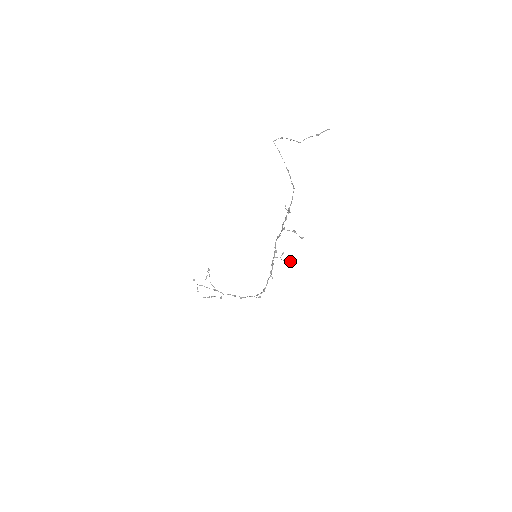
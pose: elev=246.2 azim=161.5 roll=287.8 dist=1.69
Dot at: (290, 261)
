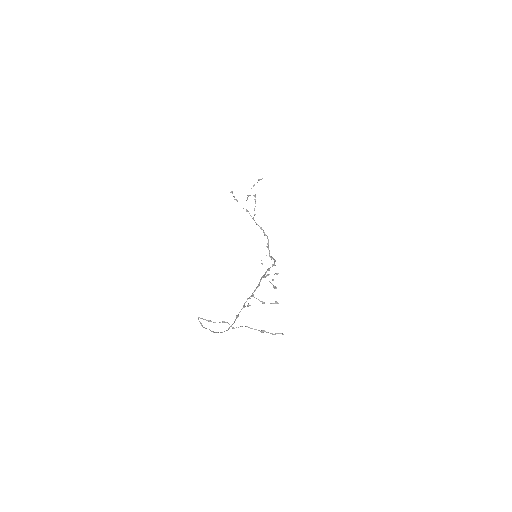
Dot at: occluded
